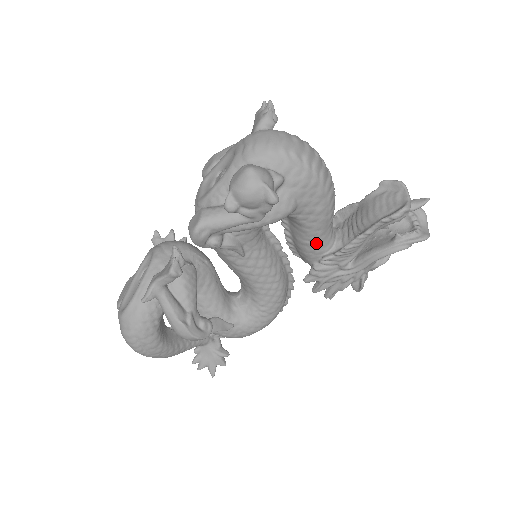
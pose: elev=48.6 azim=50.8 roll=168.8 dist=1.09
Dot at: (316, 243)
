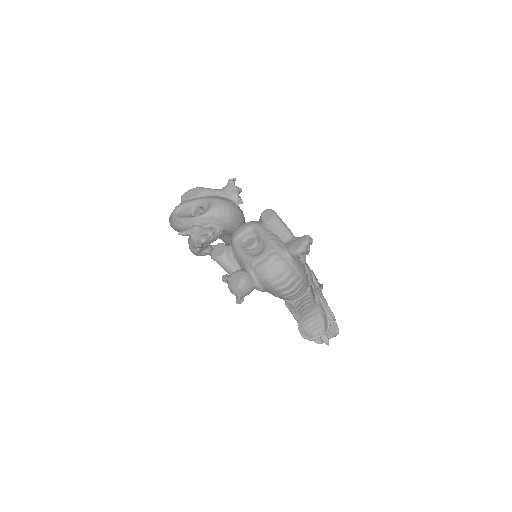
Dot at: occluded
